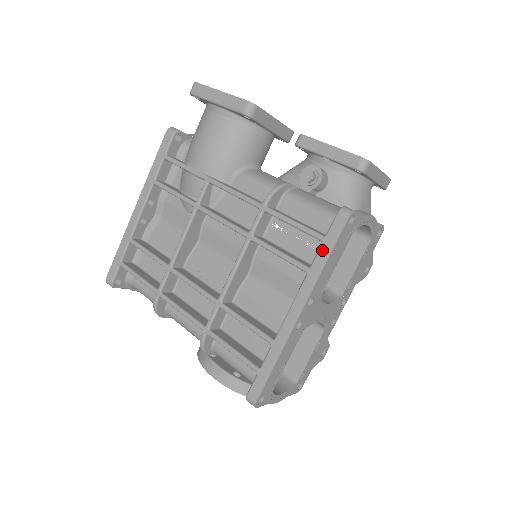
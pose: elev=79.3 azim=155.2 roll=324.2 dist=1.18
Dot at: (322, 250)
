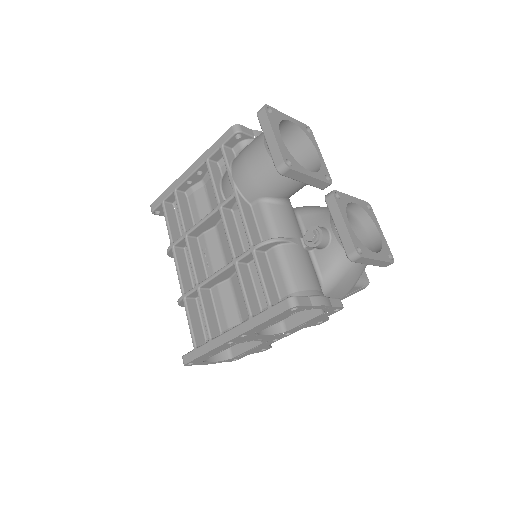
Dot at: (264, 313)
